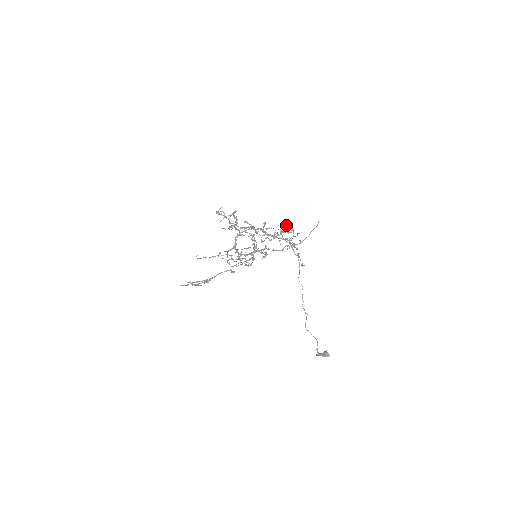
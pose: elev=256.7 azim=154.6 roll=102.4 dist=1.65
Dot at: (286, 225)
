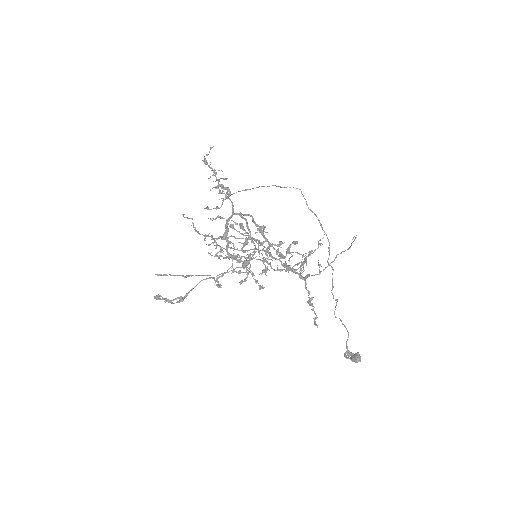
Dot at: (296, 243)
